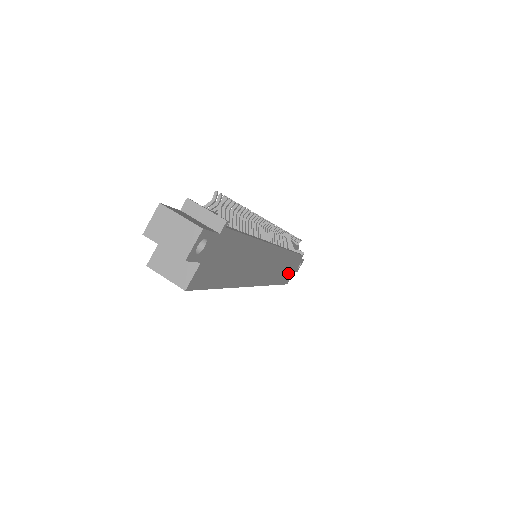
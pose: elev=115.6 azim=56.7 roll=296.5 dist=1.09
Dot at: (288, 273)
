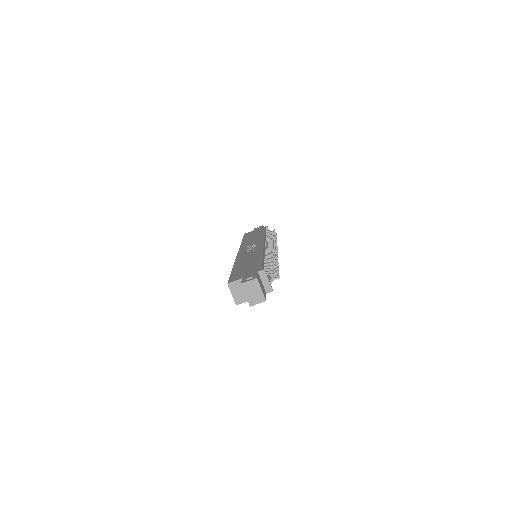
Dot at: occluded
